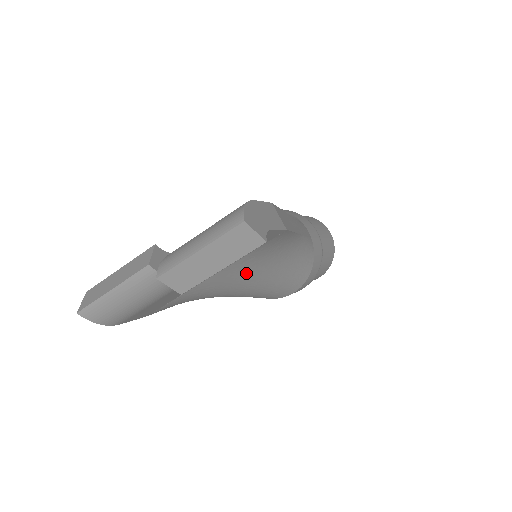
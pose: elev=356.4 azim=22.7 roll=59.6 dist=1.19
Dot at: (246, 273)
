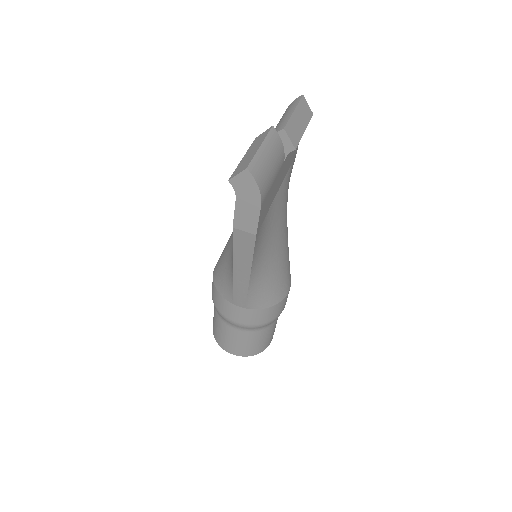
Dot at: (284, 208)
